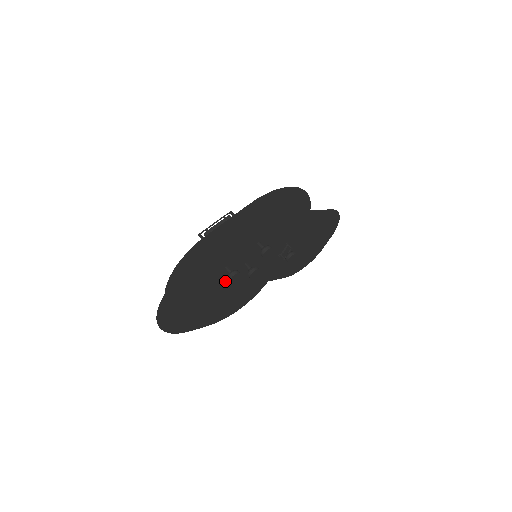
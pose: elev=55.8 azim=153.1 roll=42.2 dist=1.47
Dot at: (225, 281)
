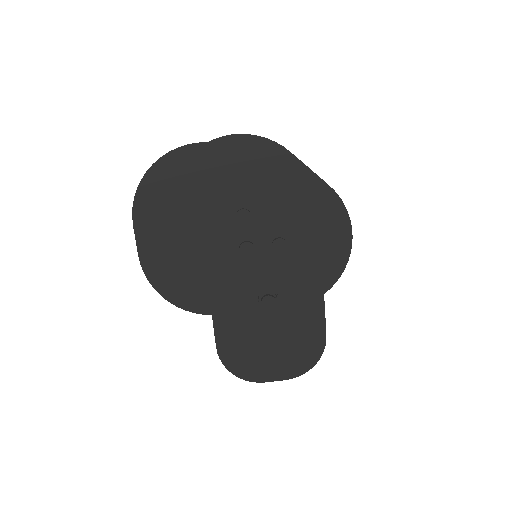
Dot at: (219, 229)
